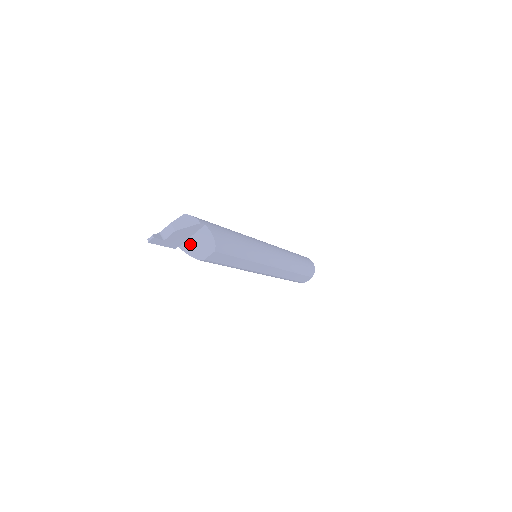
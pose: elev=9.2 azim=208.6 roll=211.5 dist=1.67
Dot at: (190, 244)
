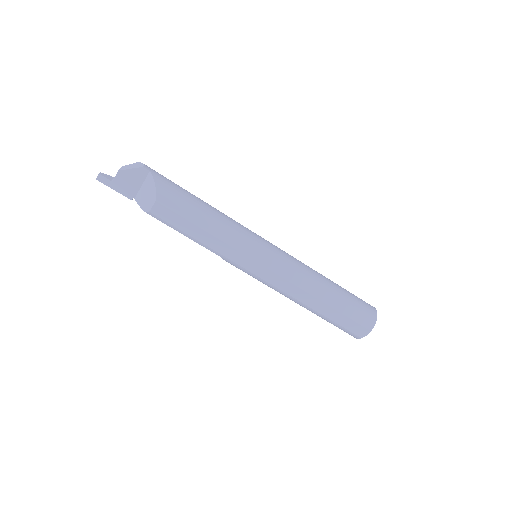
Dot at: (141, 194)
